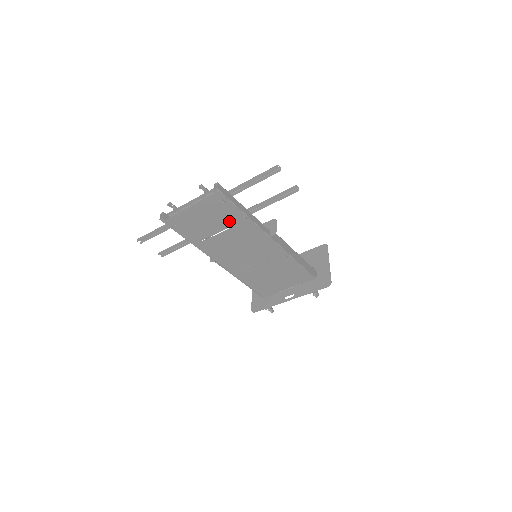
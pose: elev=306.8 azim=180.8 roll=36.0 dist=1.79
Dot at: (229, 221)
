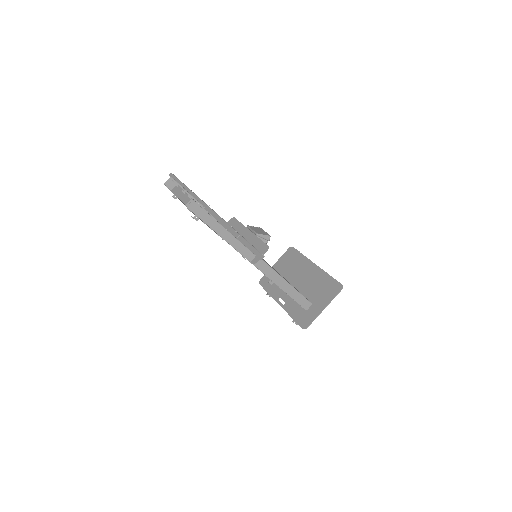
Dot at: occluded
